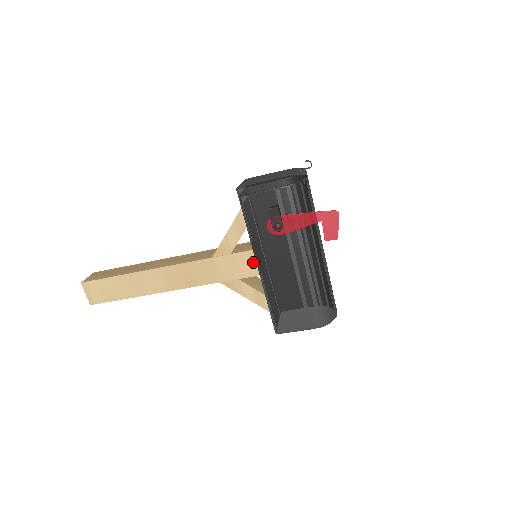
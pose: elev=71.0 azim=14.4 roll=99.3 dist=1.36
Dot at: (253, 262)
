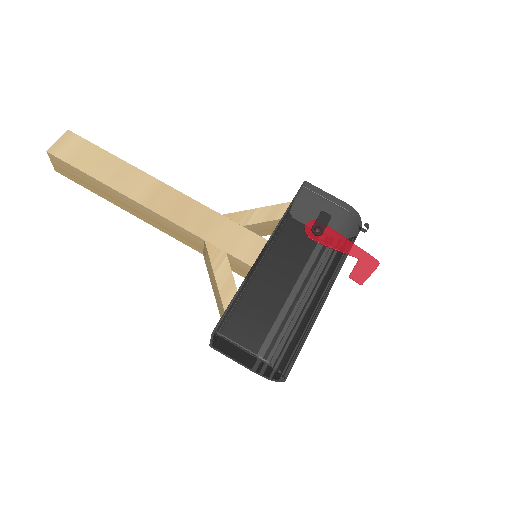
Dot at: (256, 250)
